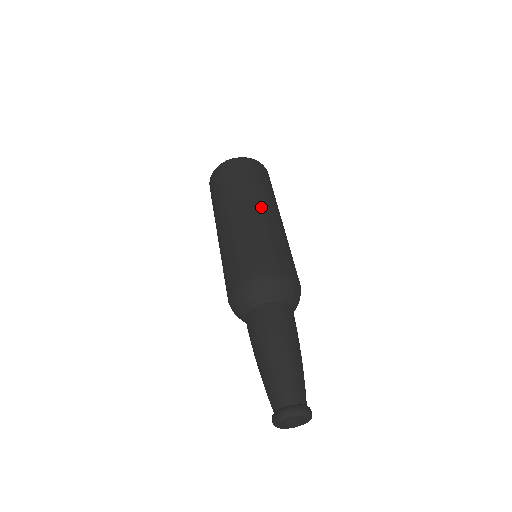
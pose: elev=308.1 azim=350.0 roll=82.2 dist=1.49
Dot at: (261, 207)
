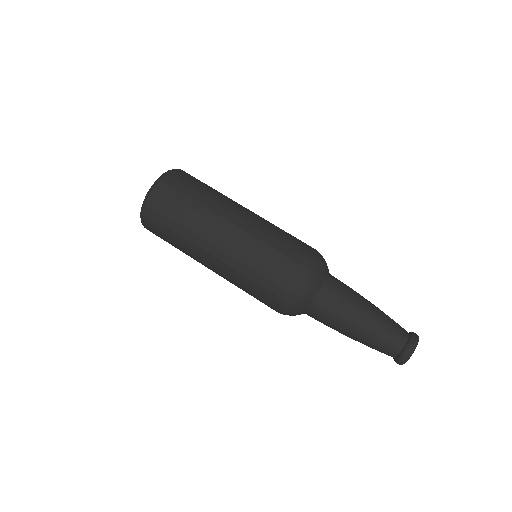
Dot at: (236, 210)
